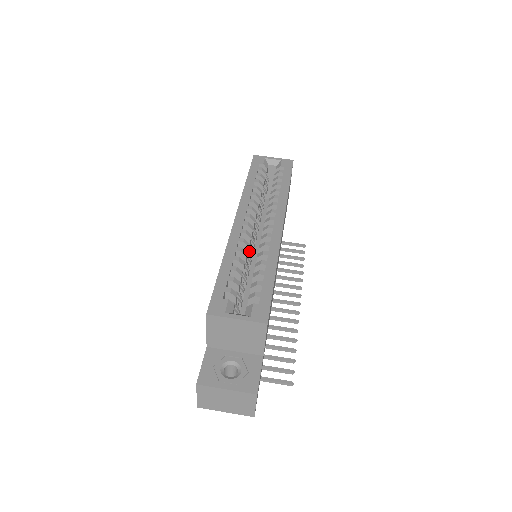
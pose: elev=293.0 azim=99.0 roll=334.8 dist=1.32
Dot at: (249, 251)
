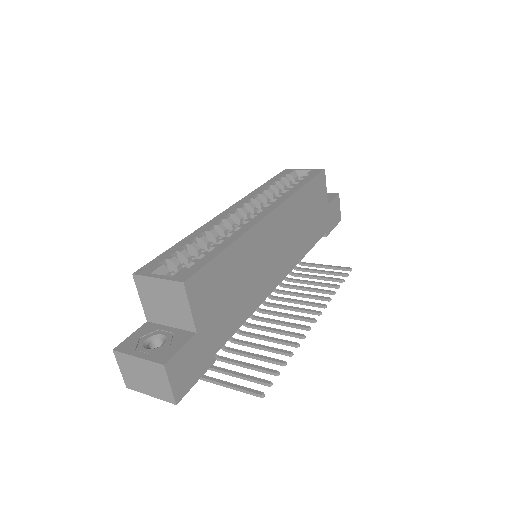
Dot at: occluded
